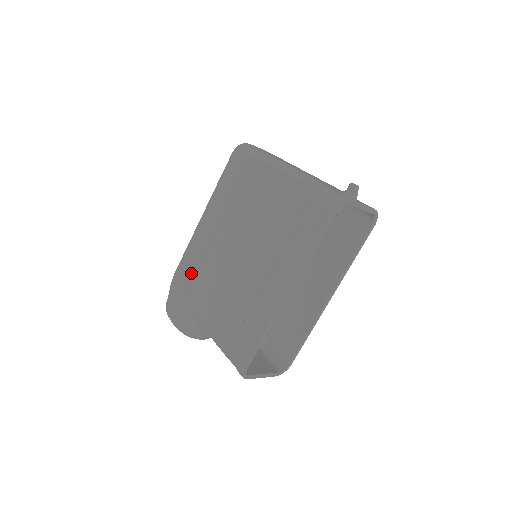
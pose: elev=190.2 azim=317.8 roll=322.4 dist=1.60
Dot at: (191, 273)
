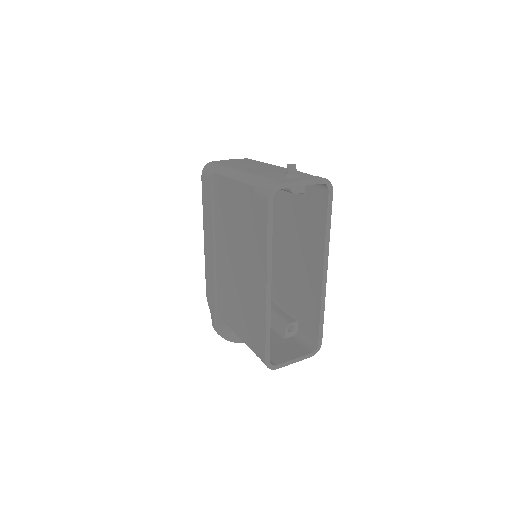
Dot at: (213, 290)
